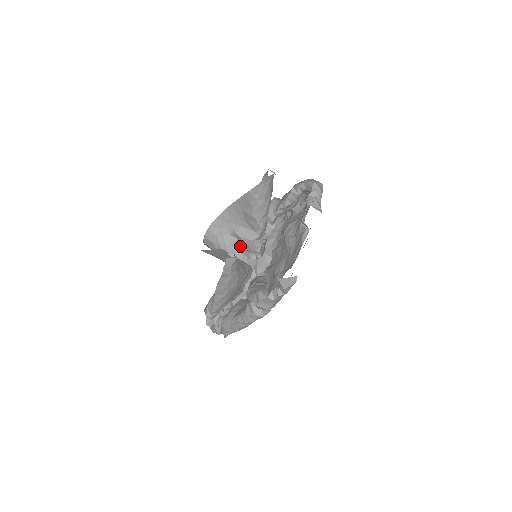
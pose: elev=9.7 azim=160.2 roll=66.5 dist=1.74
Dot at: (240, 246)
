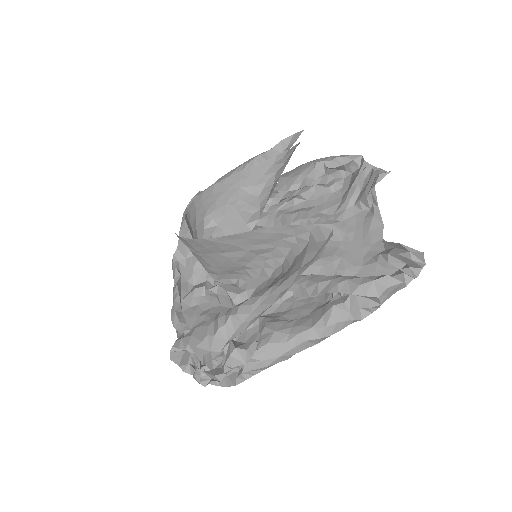
Dot at: occluded
